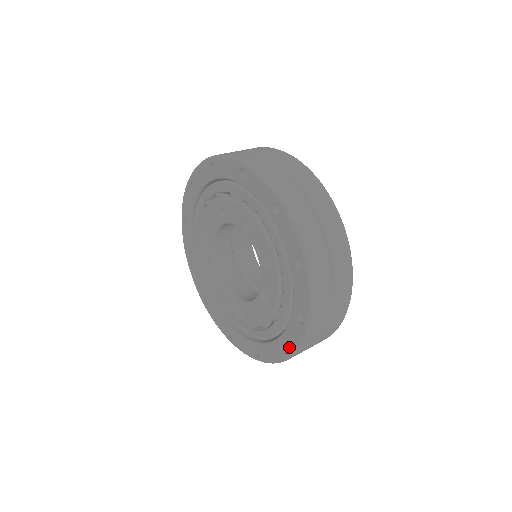
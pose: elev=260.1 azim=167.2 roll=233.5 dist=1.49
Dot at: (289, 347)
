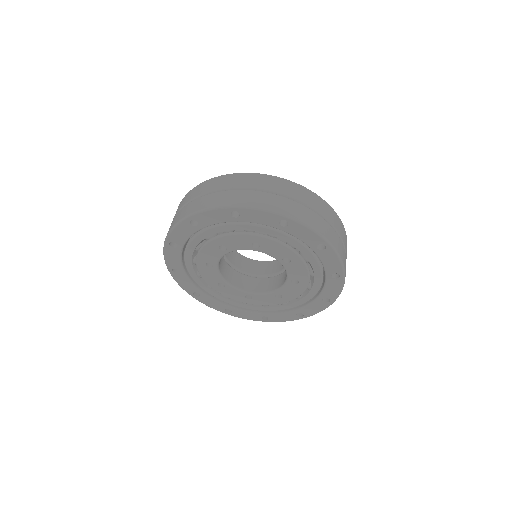
Dot at: (332, 296)
